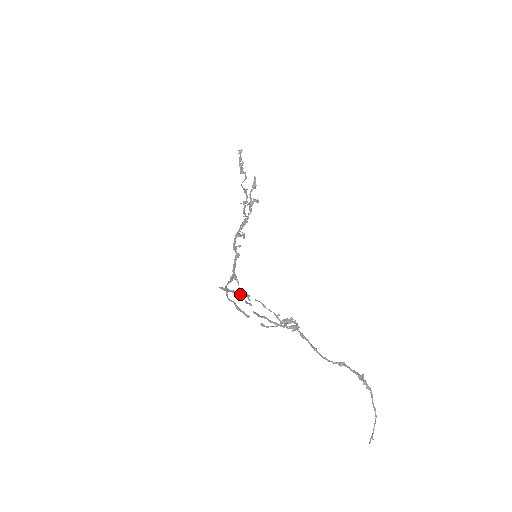
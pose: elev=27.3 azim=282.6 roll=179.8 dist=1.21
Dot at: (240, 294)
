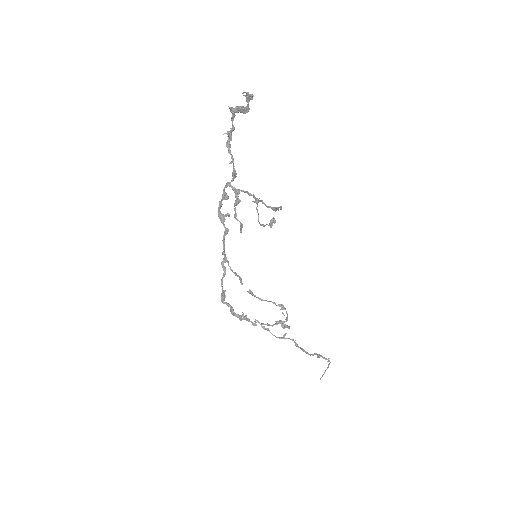
Dot at: (246, 317)
